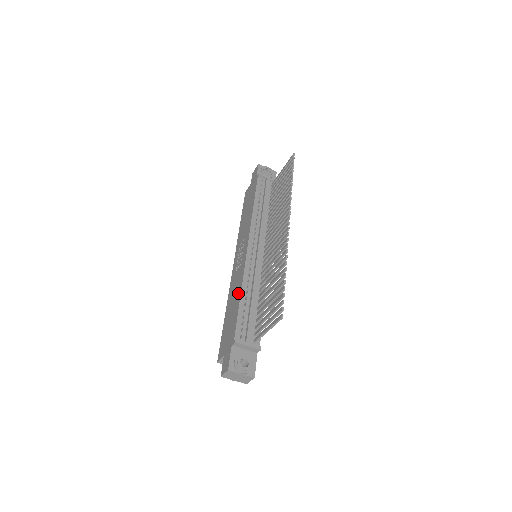
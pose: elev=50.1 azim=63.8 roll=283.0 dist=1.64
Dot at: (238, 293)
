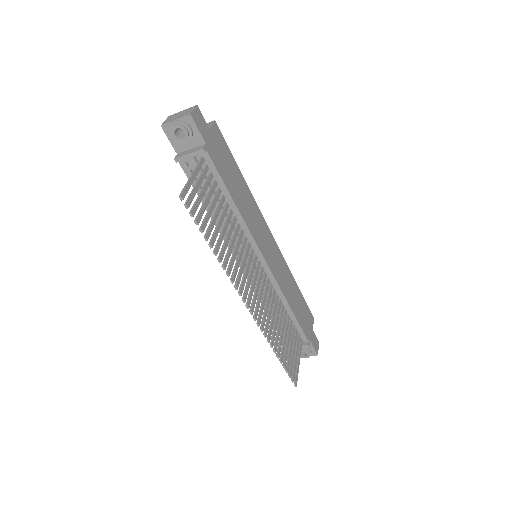
Dot at: occluded
